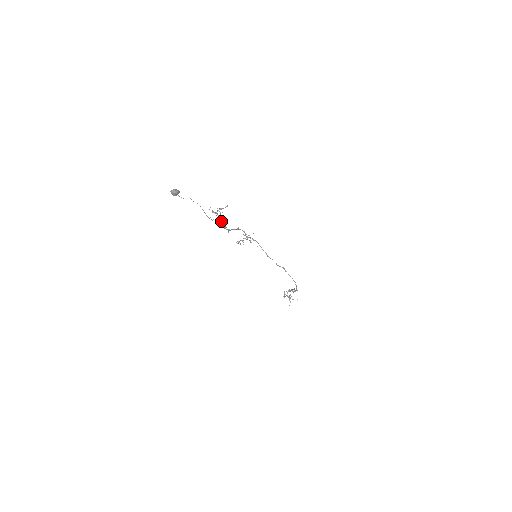
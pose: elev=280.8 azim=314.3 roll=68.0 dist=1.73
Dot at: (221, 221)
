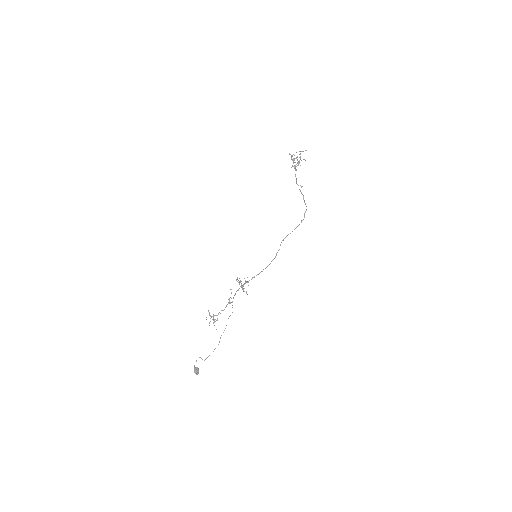
Dot at: occluded
